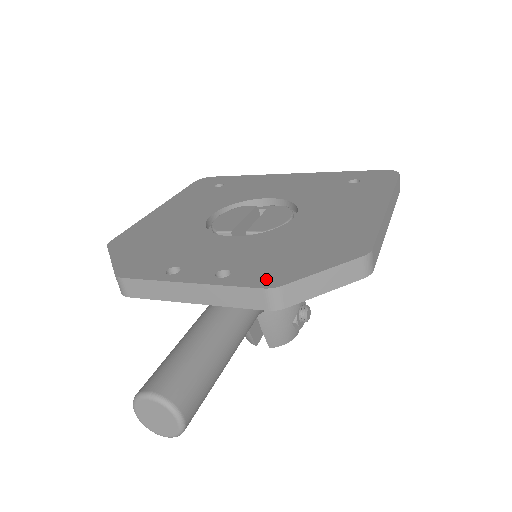
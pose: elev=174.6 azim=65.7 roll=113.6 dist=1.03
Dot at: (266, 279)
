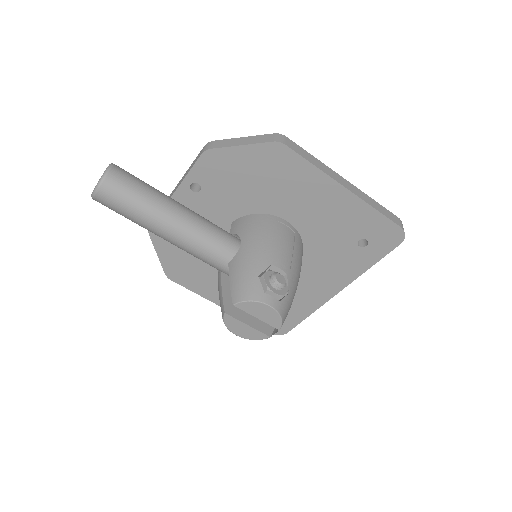
Dot at: occluded
